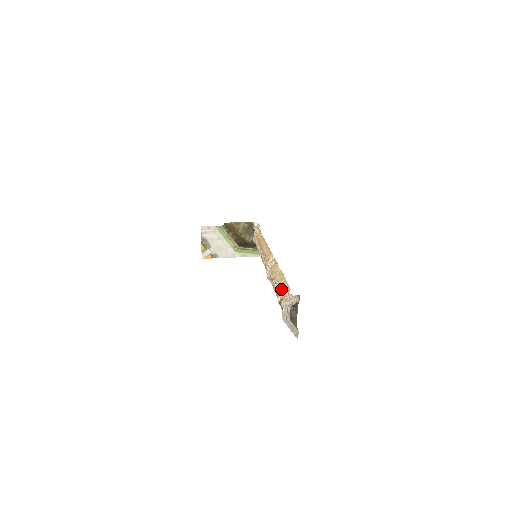
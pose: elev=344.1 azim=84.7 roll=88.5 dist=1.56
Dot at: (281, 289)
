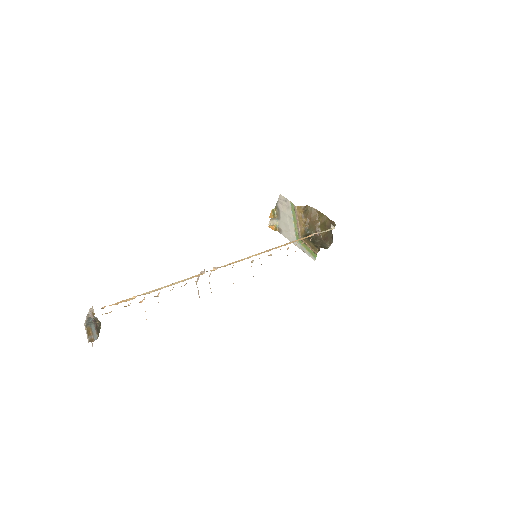
Dot at: (130, 298)
